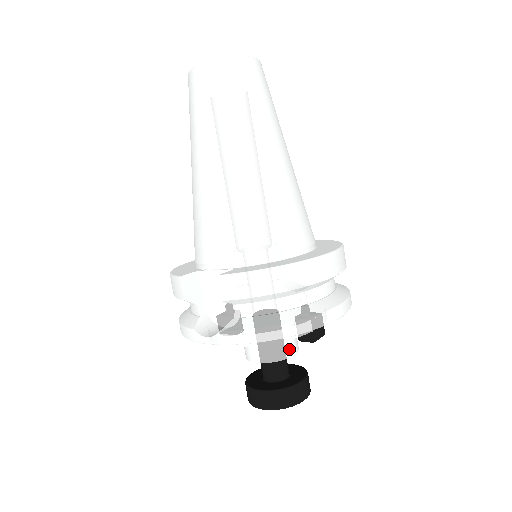
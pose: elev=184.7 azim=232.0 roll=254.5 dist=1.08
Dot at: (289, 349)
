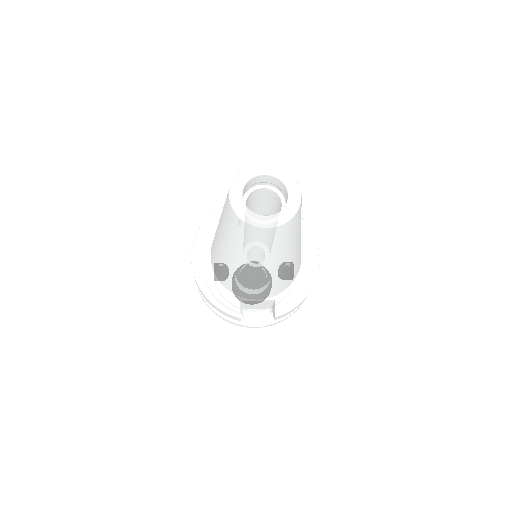
Dot at: occluded
